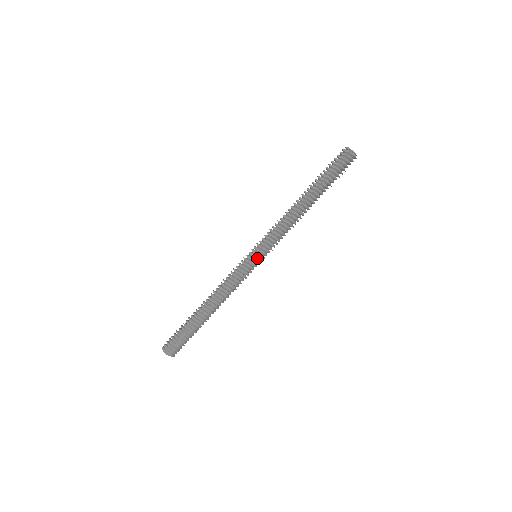
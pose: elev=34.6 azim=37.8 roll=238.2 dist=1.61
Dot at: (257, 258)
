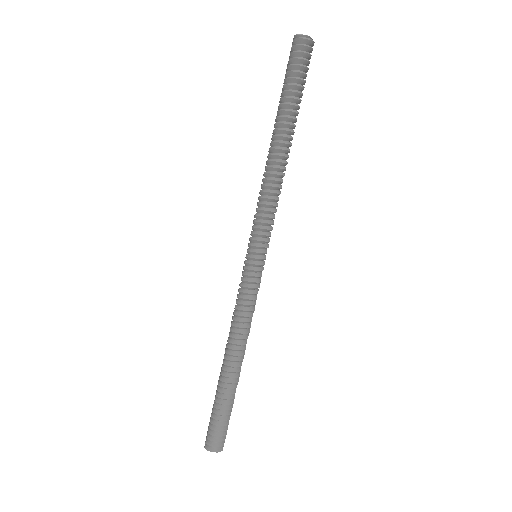
Dot at: (252, 256)
